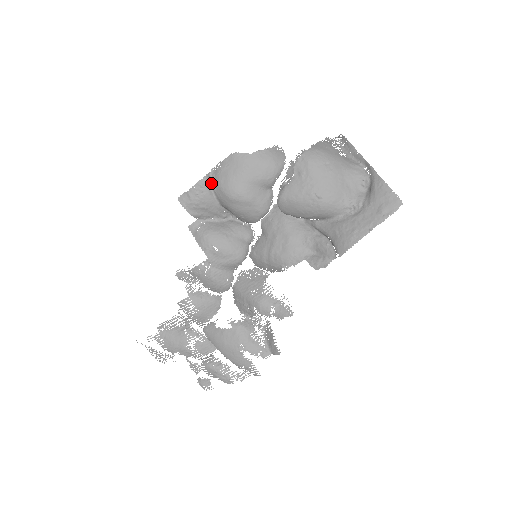
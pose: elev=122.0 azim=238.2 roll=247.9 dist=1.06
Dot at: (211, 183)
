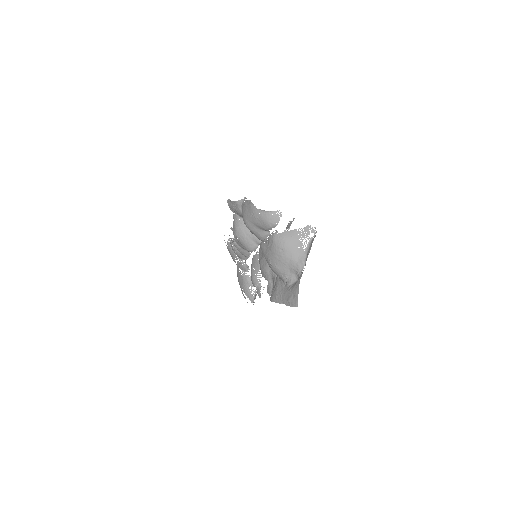
Dot at: (242, 205)
